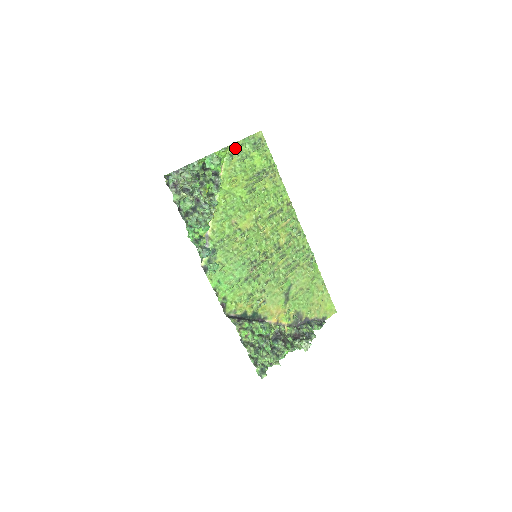
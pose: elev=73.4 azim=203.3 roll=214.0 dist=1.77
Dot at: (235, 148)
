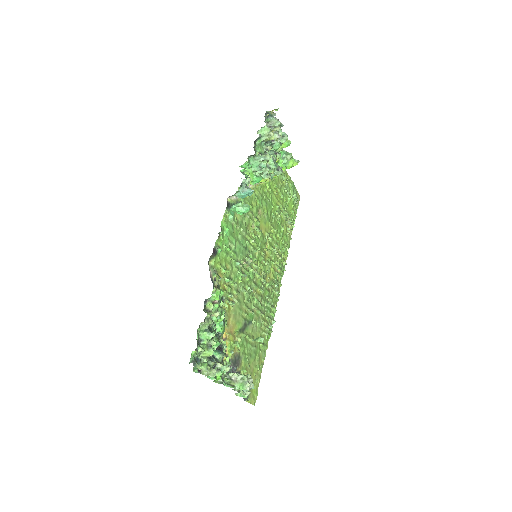
Dot at: (288, 178)
